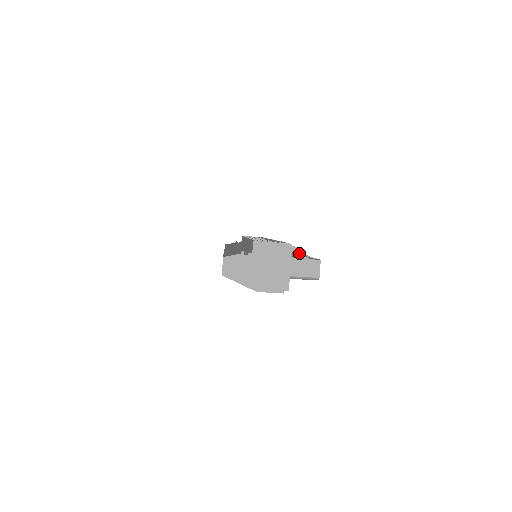
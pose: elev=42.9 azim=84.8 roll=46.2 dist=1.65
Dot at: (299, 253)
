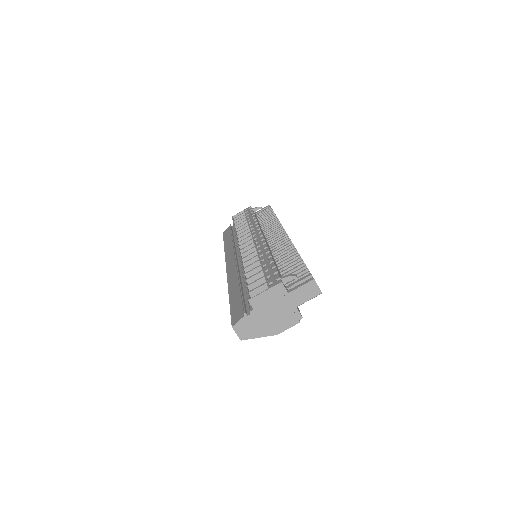
Dot at: (291, 245)
